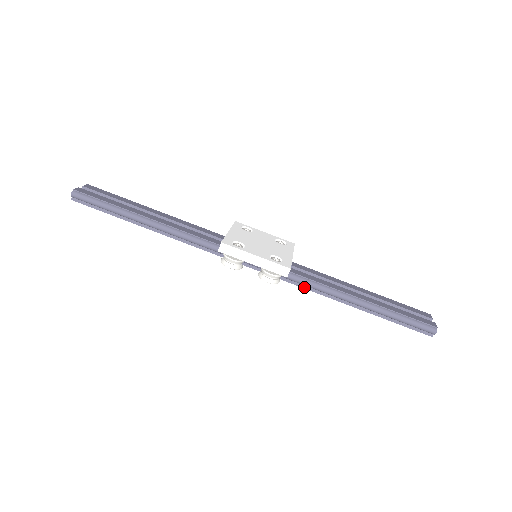
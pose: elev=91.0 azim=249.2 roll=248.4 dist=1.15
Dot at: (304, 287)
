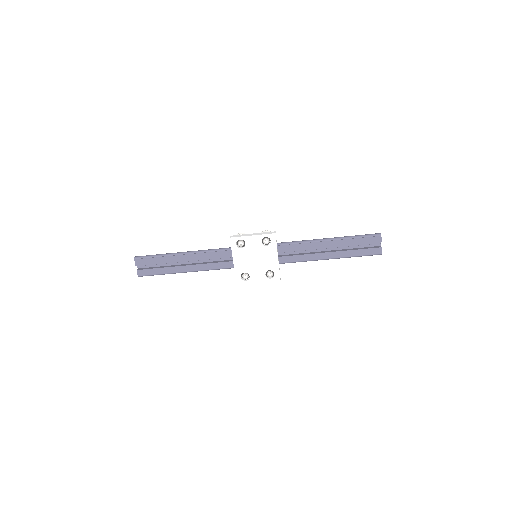
Dot at: occluded
